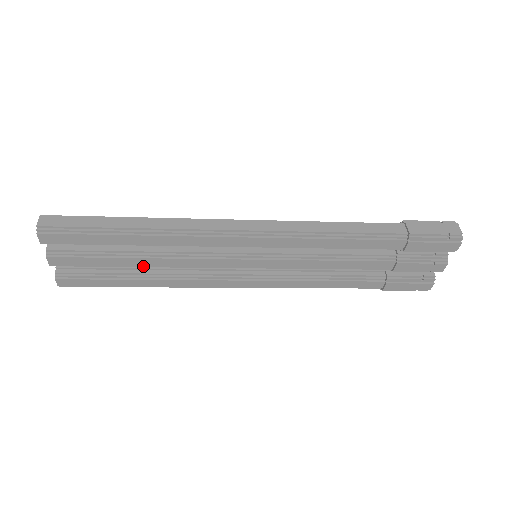
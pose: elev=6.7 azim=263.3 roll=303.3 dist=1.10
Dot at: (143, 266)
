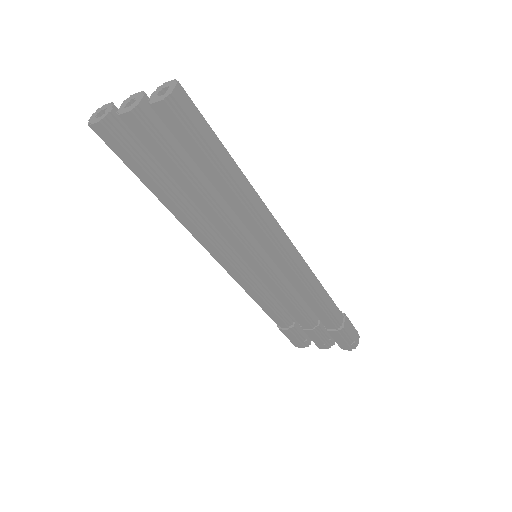
Dot at: (188, 194)
